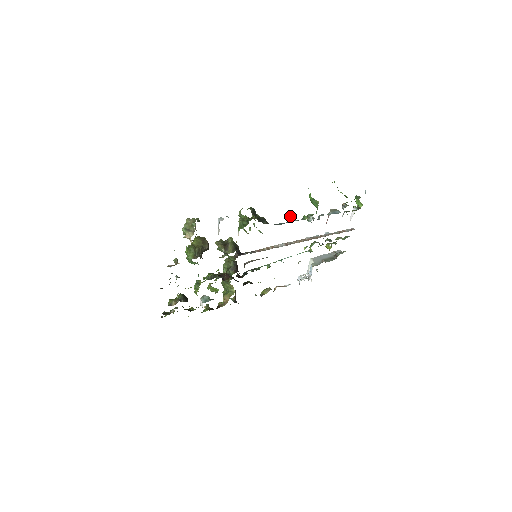
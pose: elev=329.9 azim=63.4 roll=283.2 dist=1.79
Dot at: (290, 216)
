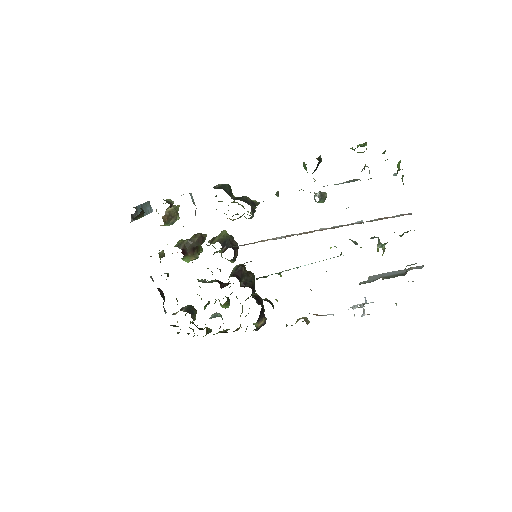
Dot at: (277, 191)
